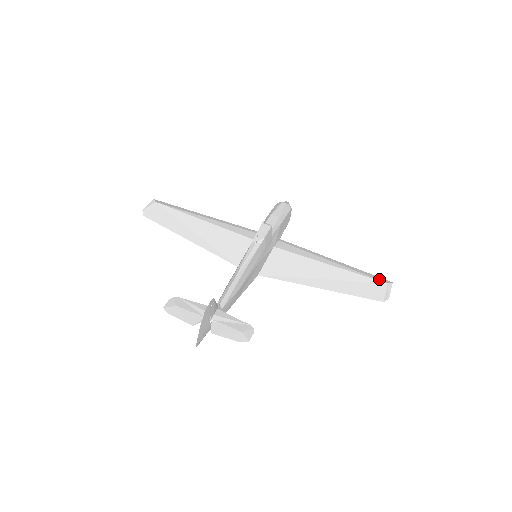
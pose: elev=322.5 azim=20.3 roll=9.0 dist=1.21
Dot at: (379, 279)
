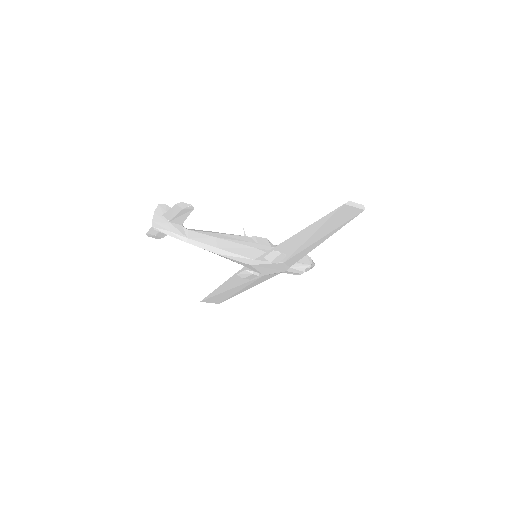
Dot at: (353, 212)
